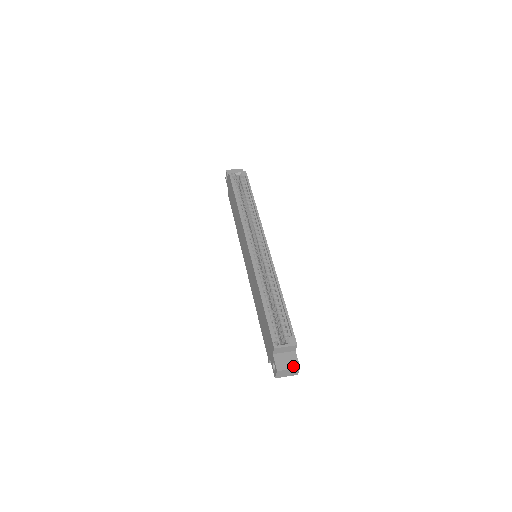
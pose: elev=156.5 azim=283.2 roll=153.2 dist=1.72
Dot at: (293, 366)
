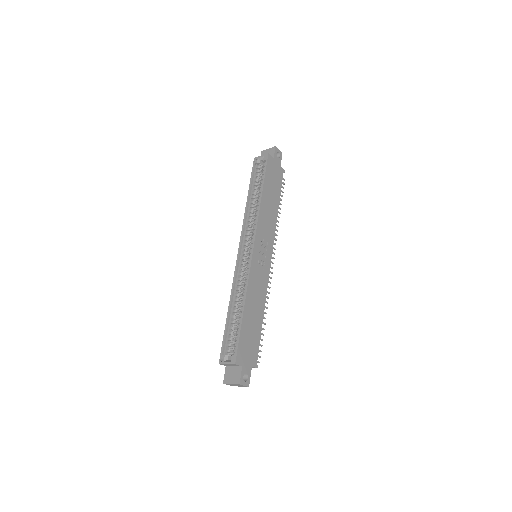
Dot at: (235, 381)
